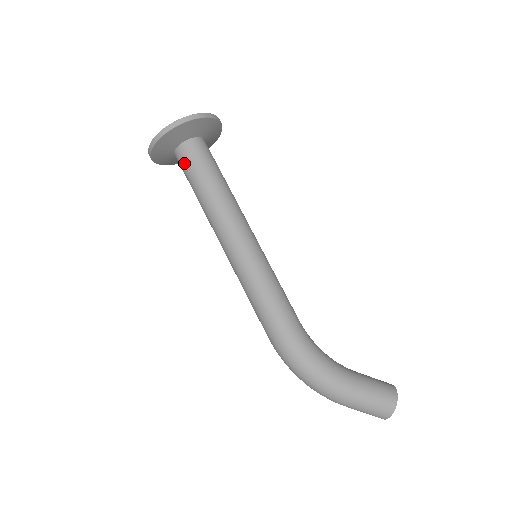
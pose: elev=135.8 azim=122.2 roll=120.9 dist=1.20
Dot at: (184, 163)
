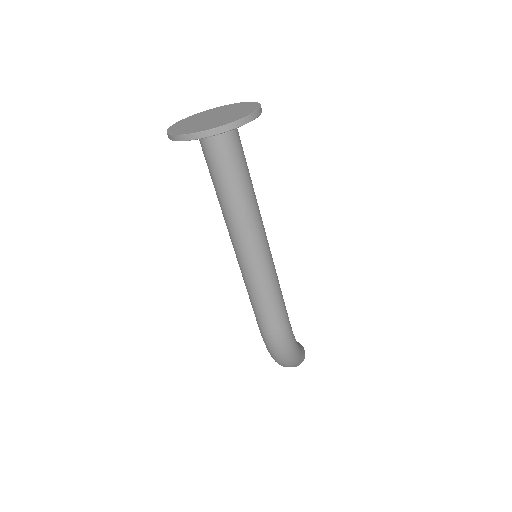
Dot at: (229, 154)
